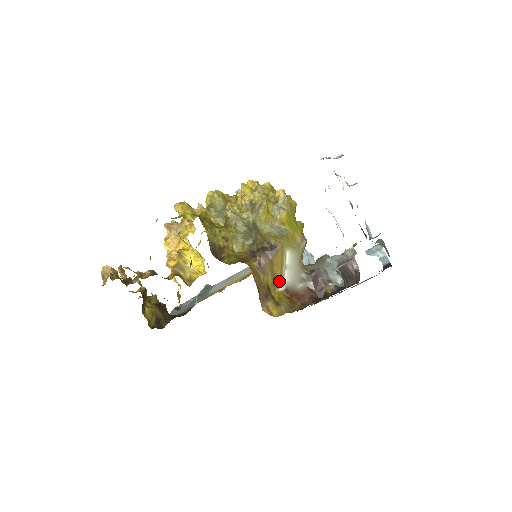
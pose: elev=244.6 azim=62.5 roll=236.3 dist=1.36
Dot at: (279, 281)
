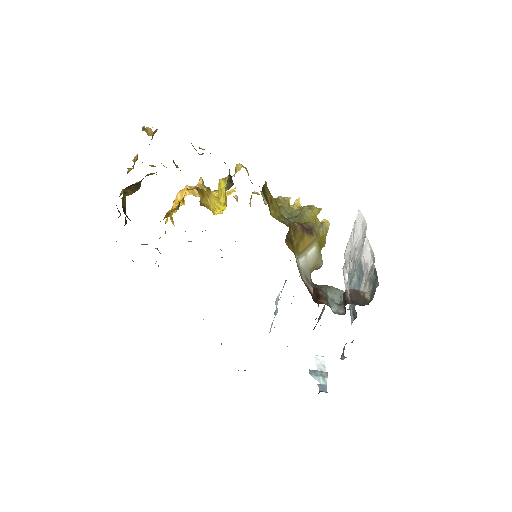
Dot at: (297, 254)
